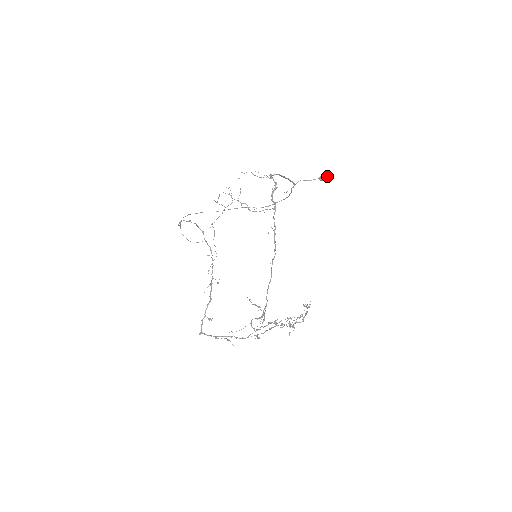
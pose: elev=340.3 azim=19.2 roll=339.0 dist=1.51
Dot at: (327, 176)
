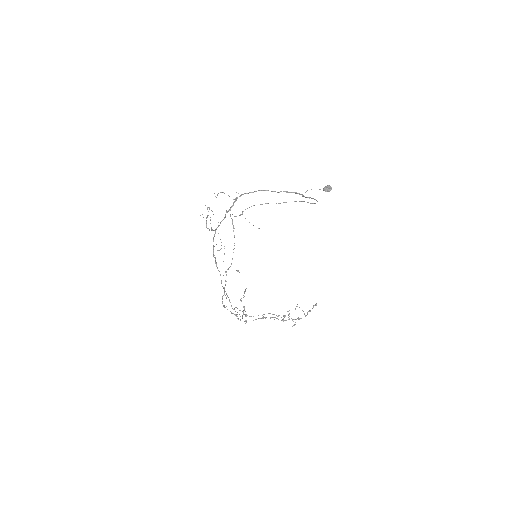
Dot at: (331, 187)
